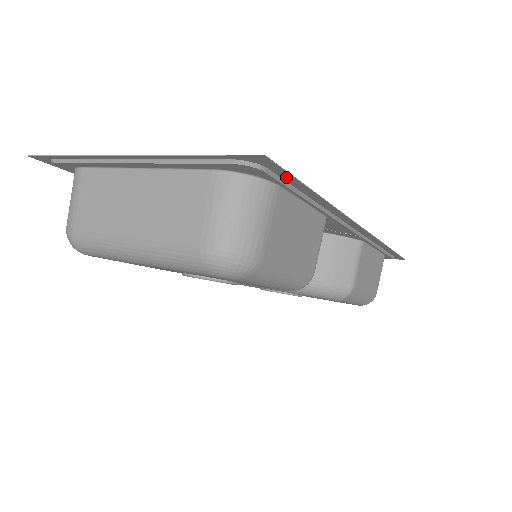
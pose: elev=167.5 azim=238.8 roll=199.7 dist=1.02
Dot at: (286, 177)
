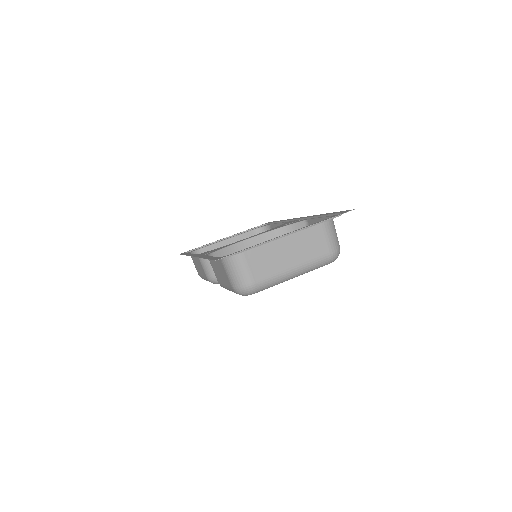
Dot at: occluded
